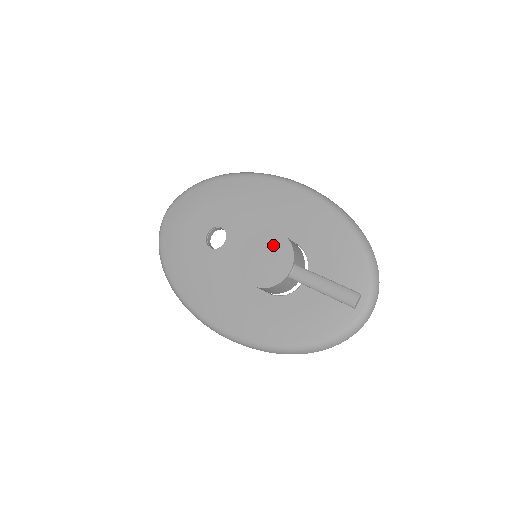
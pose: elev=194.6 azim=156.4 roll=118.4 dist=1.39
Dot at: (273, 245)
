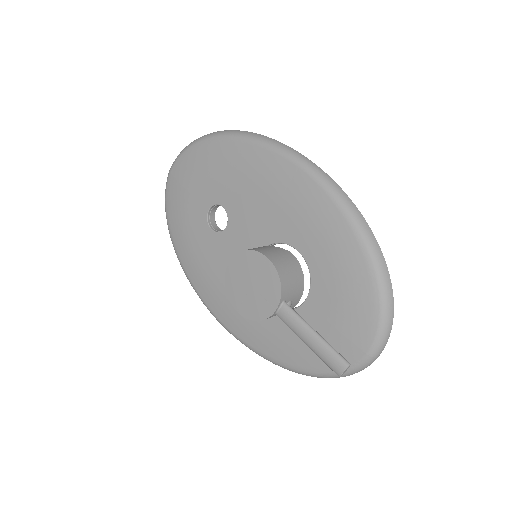
Dot at: (260, 273)
